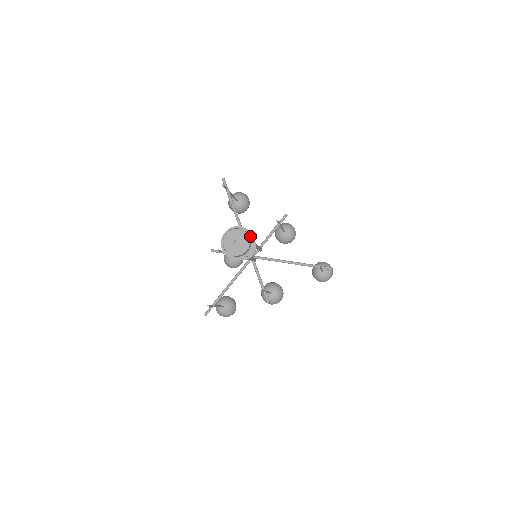
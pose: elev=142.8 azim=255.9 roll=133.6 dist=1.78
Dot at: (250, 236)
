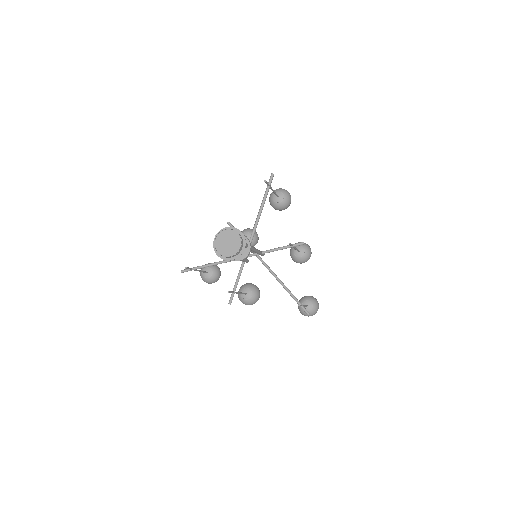
Dot at: (243, 246)
